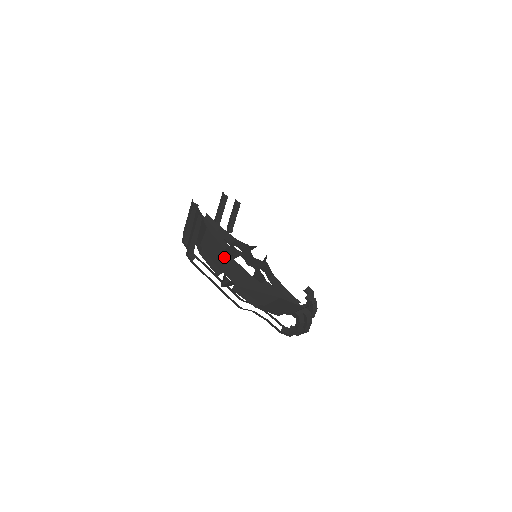
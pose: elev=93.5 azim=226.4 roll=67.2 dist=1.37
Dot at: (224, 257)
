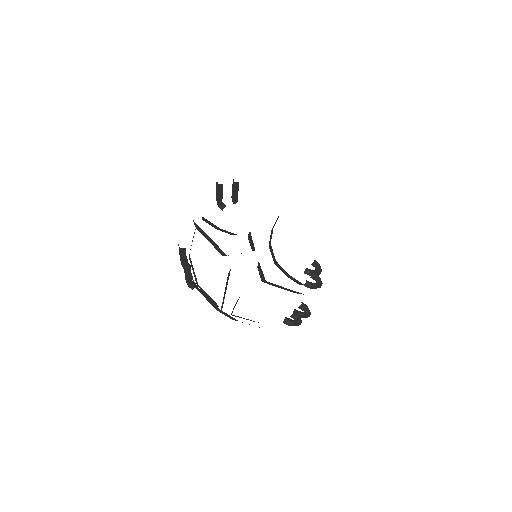
Dot at: (215, 306)
